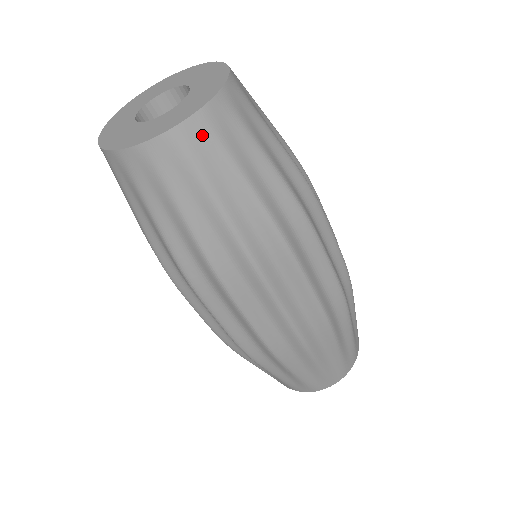
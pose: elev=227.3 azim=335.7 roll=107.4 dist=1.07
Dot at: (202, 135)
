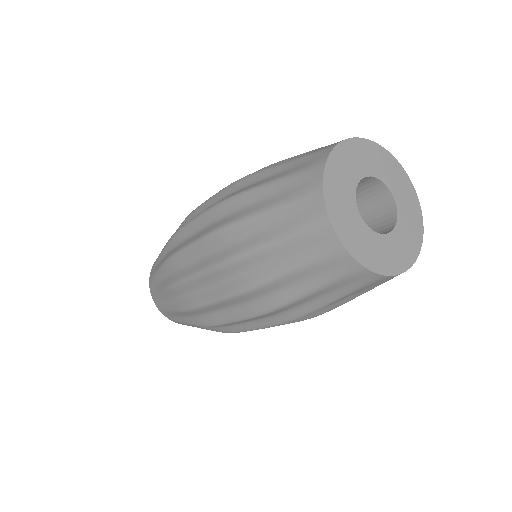
Dot at: occluded
